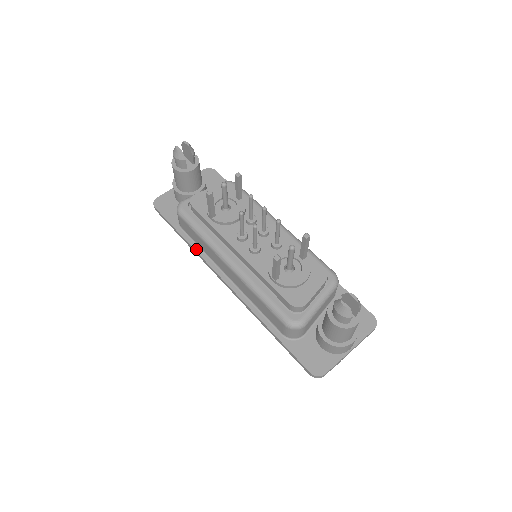
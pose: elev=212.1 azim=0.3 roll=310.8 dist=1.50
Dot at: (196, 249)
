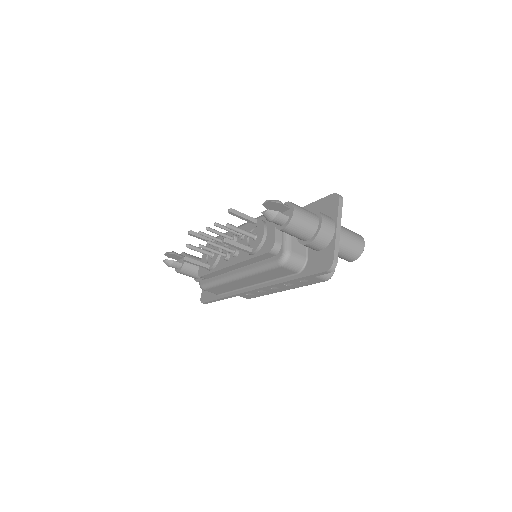
Dot at: (231, 295)
